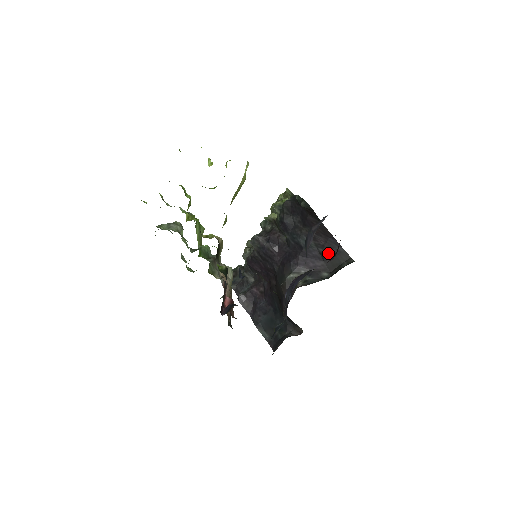
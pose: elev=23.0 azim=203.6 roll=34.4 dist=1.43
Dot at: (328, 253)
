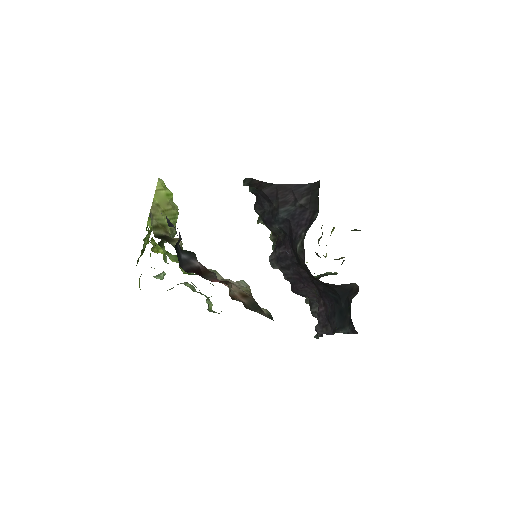
Dot at: (303, 199)
